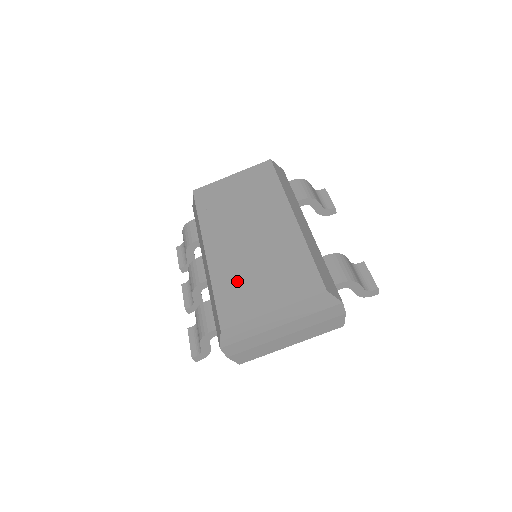
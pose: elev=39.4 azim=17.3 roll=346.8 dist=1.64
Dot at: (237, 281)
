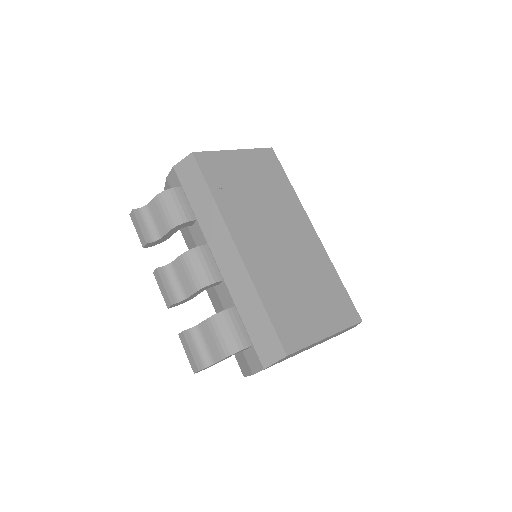
Dot at: (285, 297)
